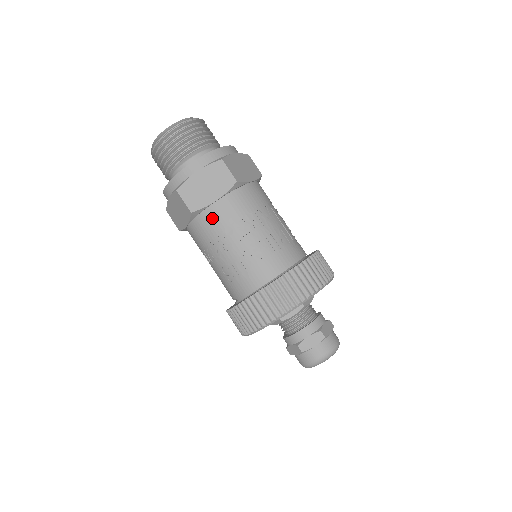
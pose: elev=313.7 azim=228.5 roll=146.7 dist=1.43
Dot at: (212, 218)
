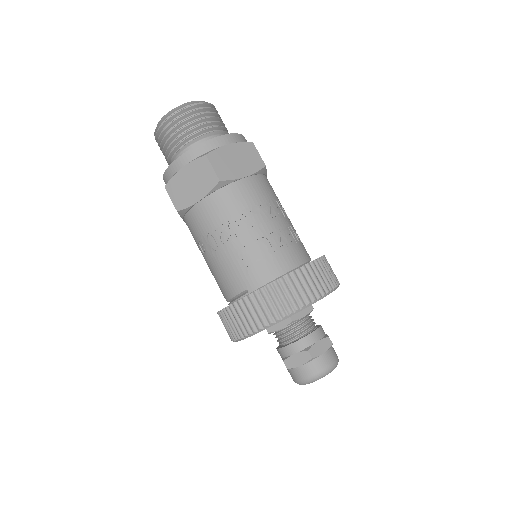
Dot at: (239, 193)
